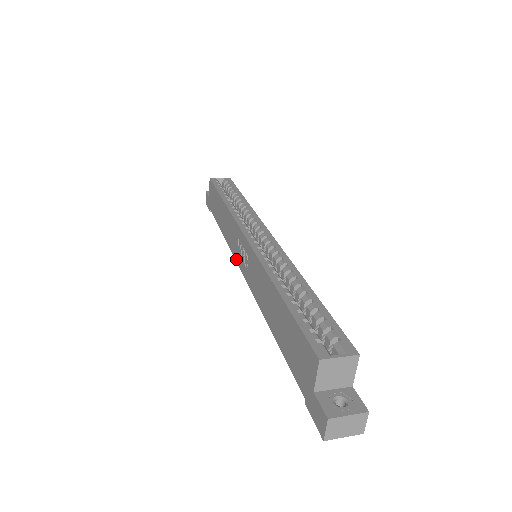
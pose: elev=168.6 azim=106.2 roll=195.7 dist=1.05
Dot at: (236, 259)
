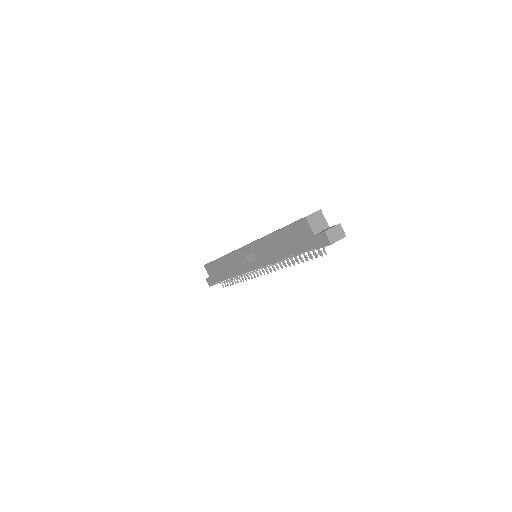
Dot at: (247, 269)
